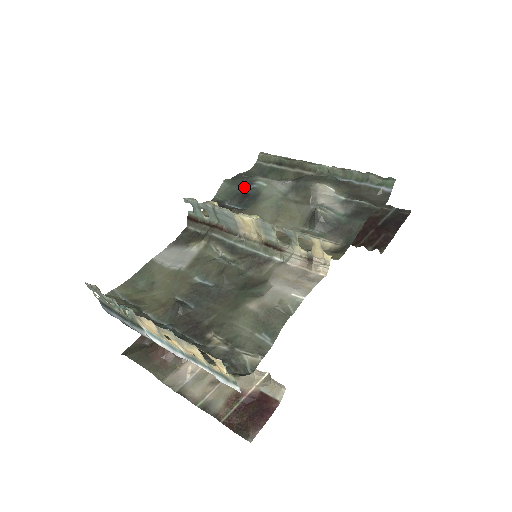
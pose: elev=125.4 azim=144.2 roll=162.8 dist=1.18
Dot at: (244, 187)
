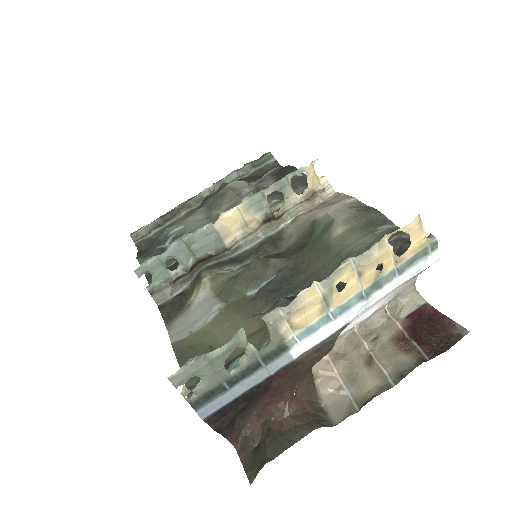
Dot at: (162, 248)
